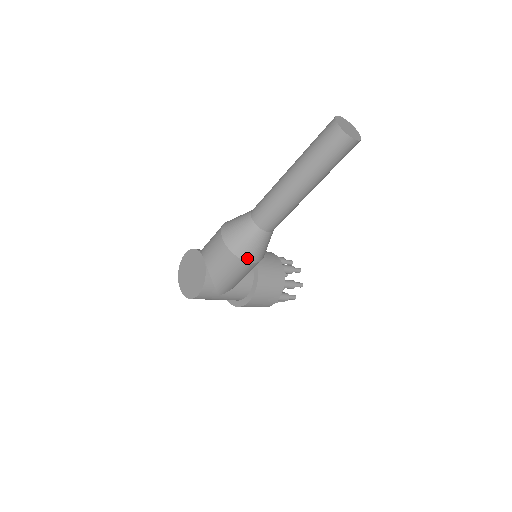
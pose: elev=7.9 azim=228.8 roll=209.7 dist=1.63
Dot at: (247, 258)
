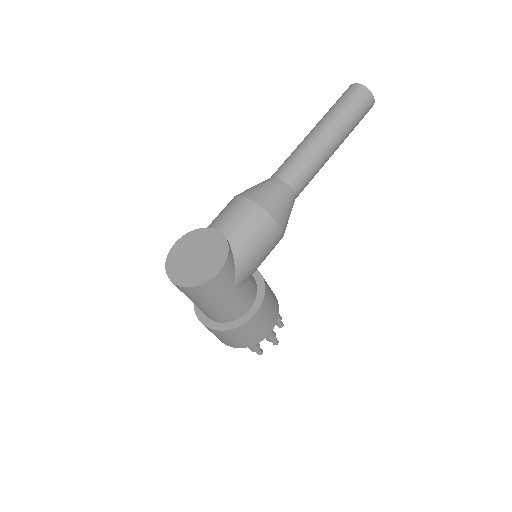
Dot at: (279, 220)
